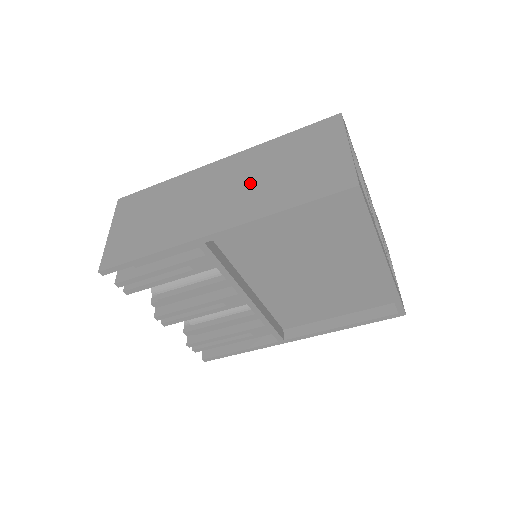
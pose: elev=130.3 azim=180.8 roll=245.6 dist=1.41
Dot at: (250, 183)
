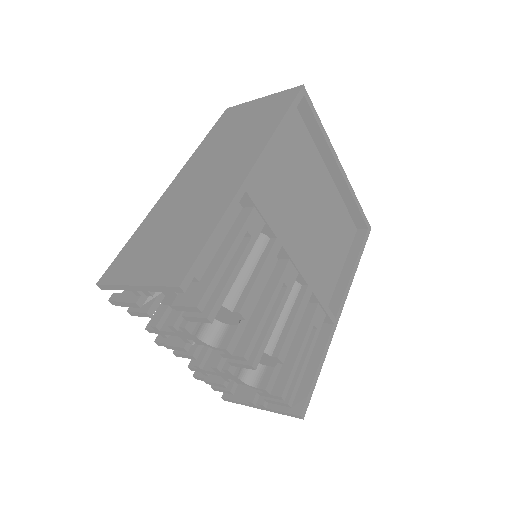
Dot at: (226, 152)
